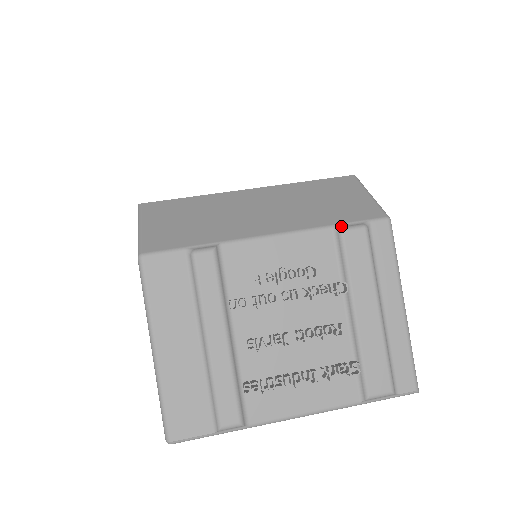
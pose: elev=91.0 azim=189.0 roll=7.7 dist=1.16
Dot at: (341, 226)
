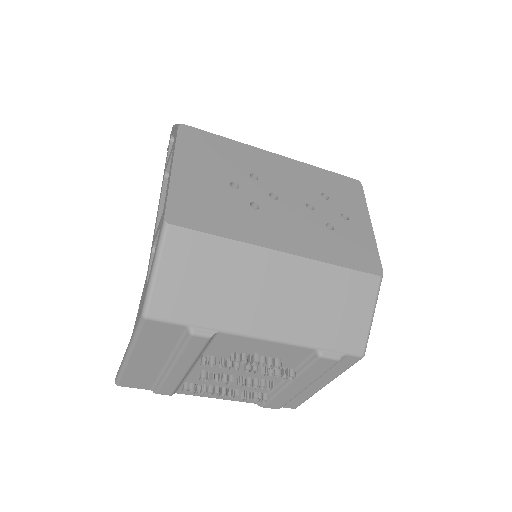
Dot at: (323, 352)
